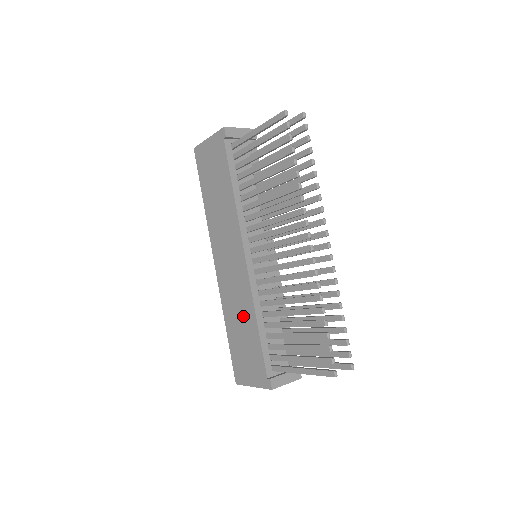
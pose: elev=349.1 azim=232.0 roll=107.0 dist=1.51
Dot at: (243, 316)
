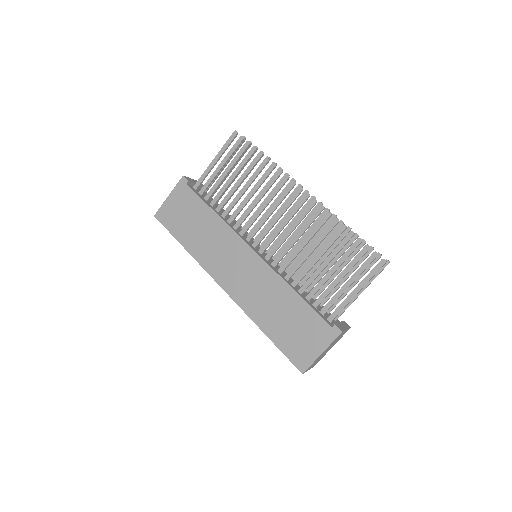
Dot at: (277, 300)
